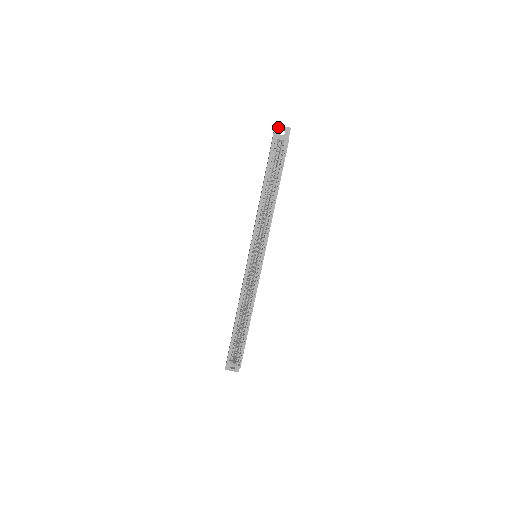
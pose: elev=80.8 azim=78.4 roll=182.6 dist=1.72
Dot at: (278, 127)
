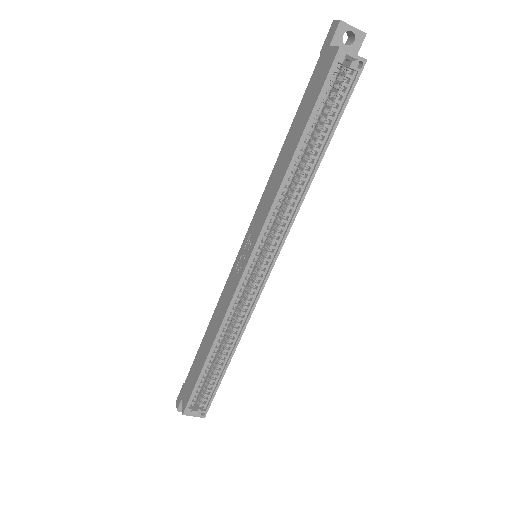
Dot at: (344, 26)
